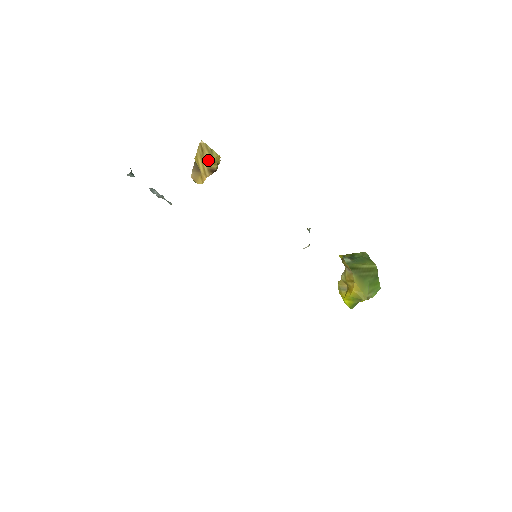
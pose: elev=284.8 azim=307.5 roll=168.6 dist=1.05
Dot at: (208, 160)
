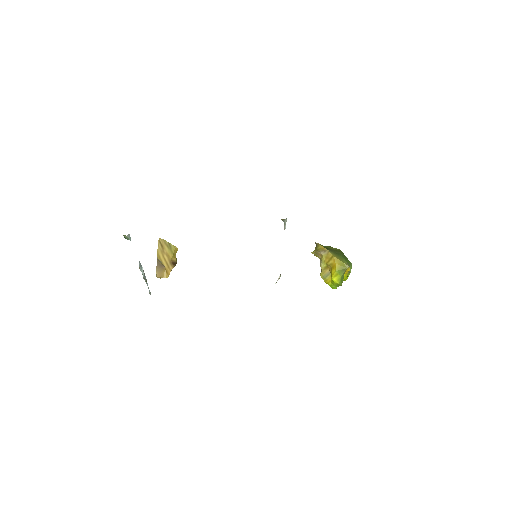
Dot at: (168, 254)
